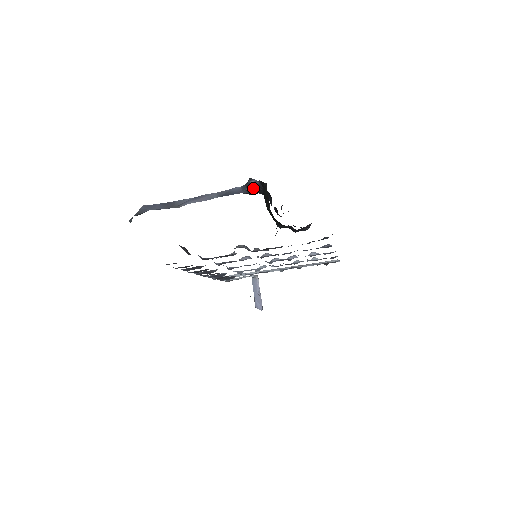
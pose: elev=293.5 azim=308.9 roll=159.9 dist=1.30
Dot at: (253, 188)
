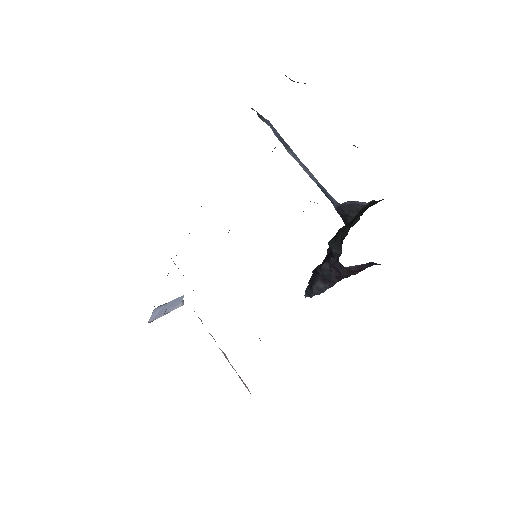
Dot at: (354, 204)
